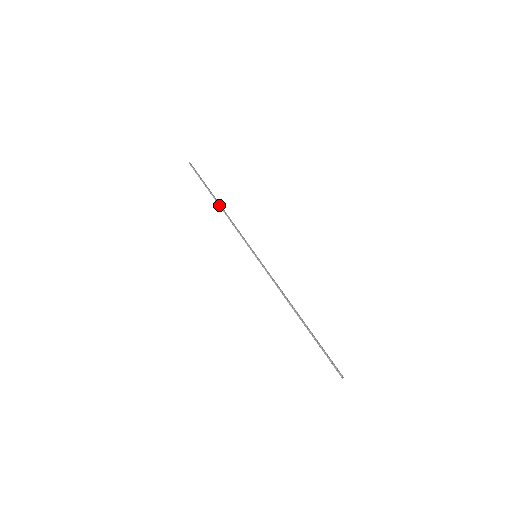
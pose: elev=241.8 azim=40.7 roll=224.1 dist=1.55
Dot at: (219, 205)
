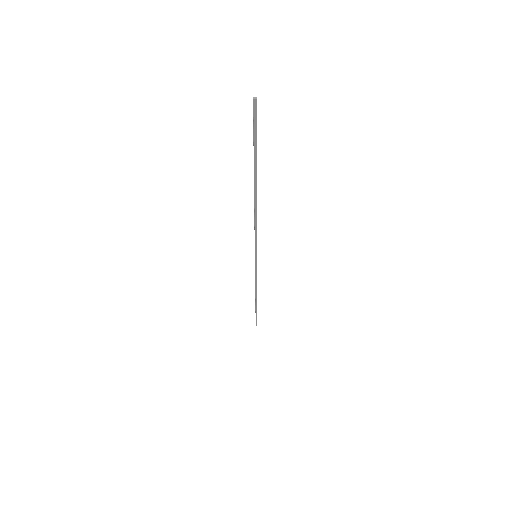
Dot at: (255, 298)
